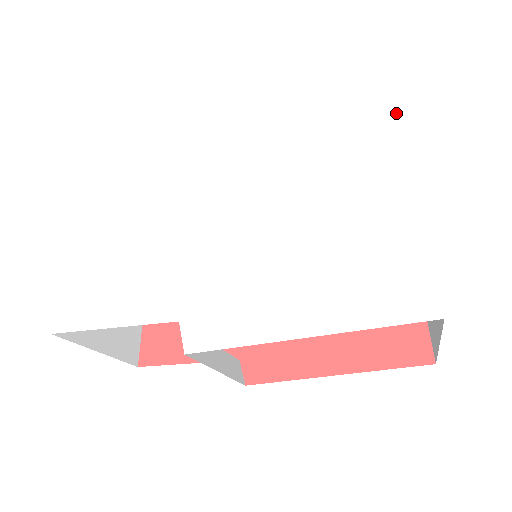
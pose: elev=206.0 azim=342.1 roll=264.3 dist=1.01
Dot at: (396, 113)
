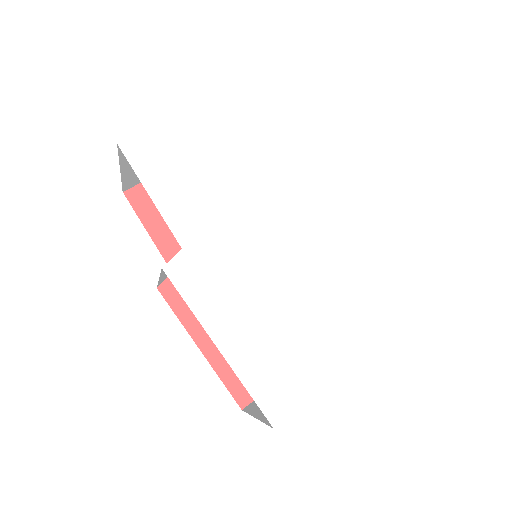
Dot at: (403, 321)
